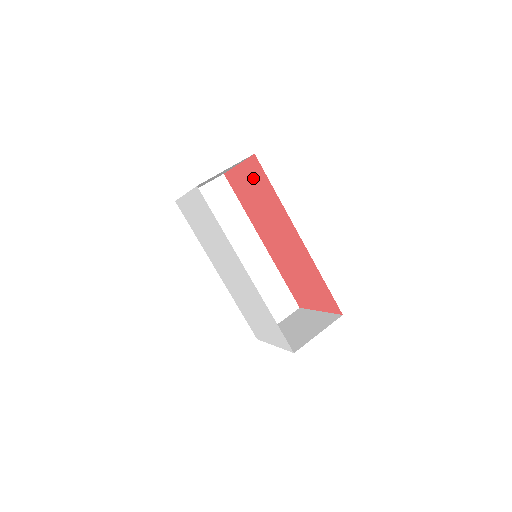
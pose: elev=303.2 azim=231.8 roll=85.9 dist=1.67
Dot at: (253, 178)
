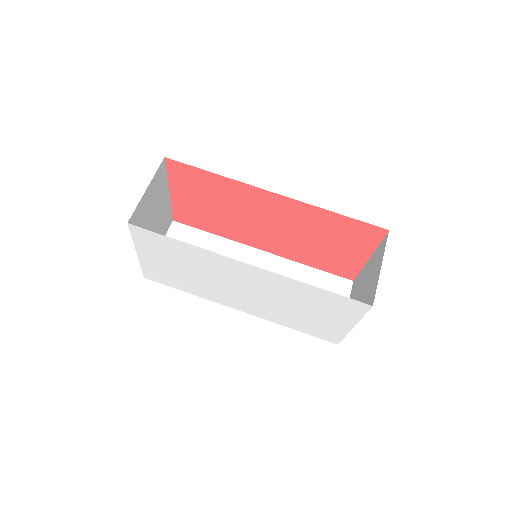
Dot at: (189, 187)
